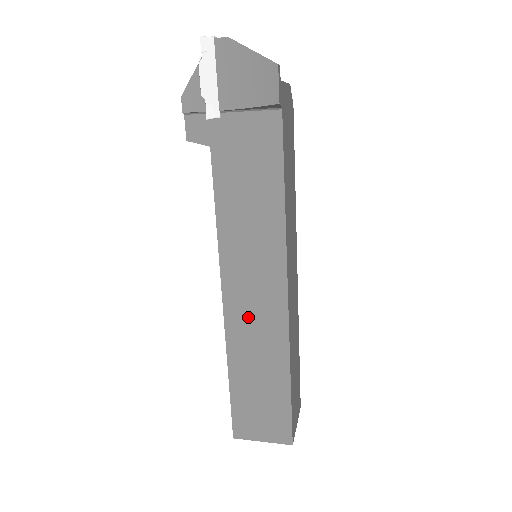
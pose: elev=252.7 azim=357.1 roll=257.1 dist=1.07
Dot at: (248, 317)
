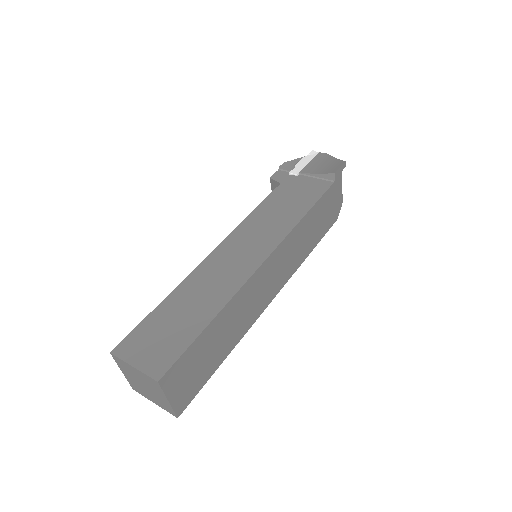
Dot at: (222, 265)
